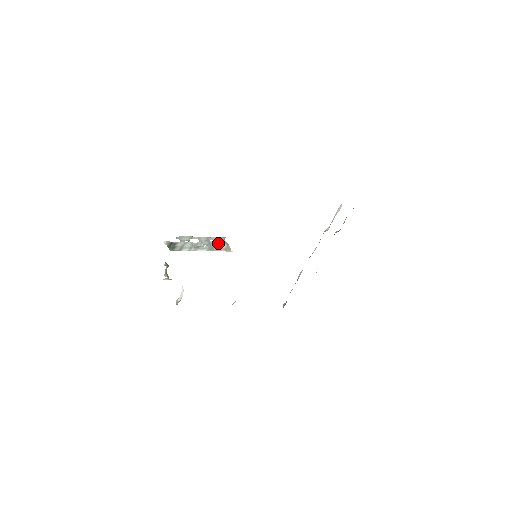
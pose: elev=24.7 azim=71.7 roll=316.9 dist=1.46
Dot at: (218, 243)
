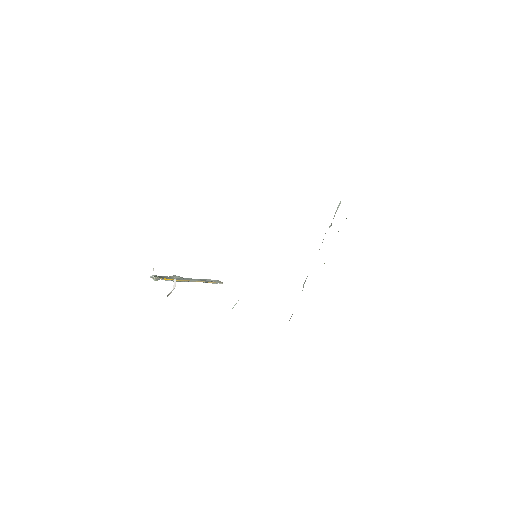
Dot at: (210, 279)
